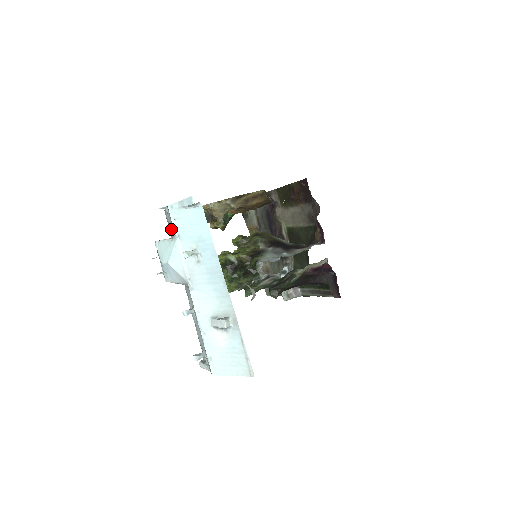
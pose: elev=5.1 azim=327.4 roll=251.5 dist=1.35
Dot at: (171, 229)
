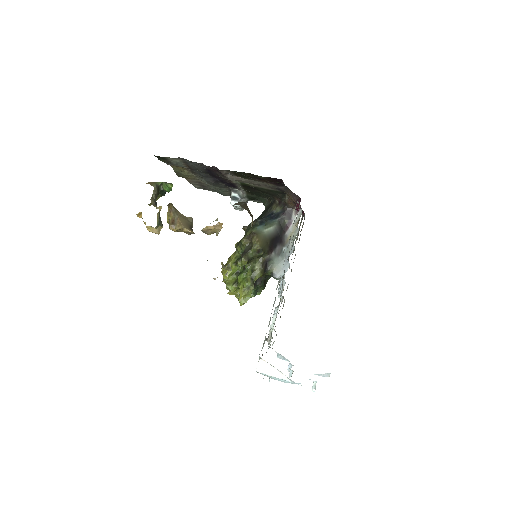
Dot at: occluded
